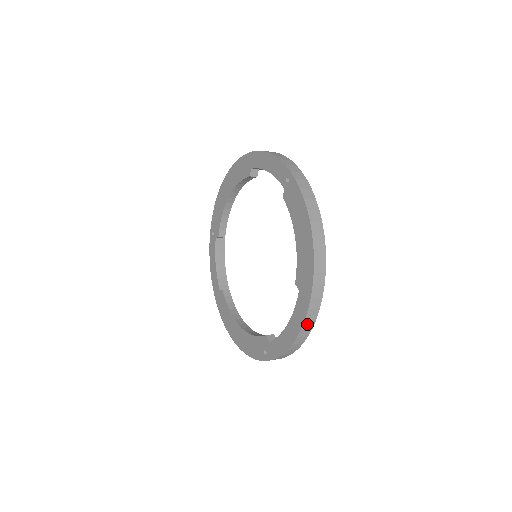
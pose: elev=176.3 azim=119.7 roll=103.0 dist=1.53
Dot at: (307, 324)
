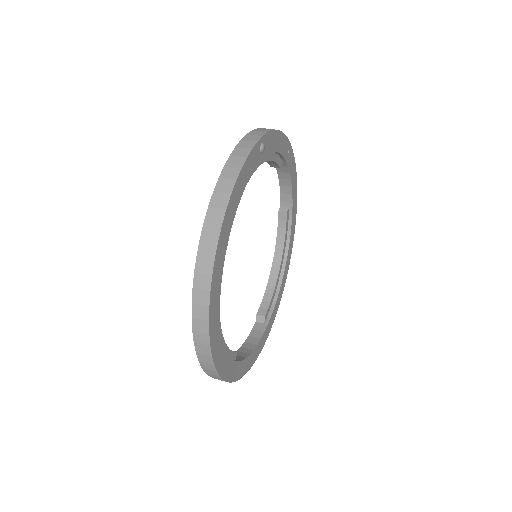
Dot at: occluded
